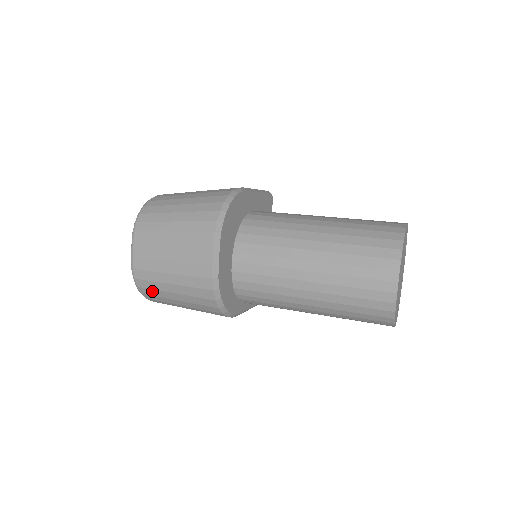
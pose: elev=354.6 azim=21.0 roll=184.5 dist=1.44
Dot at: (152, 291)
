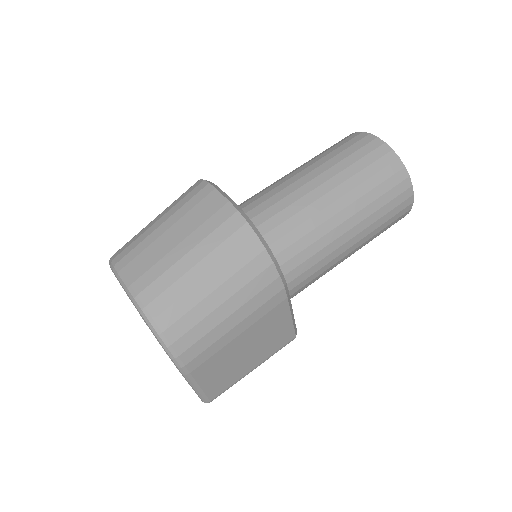
Dot at: (176, 307)
